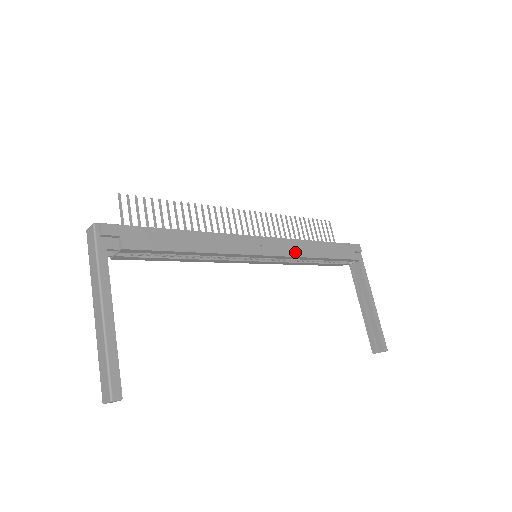
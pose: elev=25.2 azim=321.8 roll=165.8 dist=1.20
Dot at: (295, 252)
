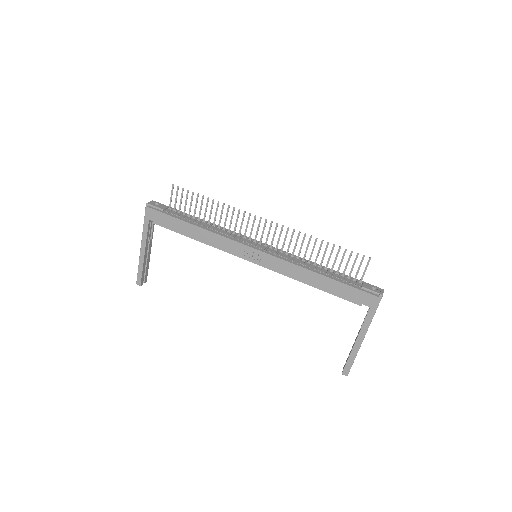
Dot at: (284, 271)
